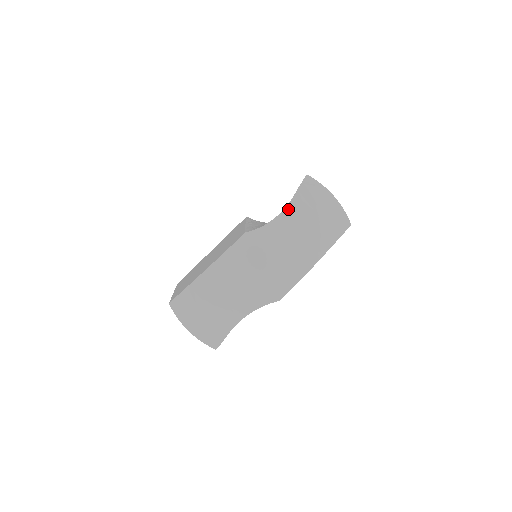
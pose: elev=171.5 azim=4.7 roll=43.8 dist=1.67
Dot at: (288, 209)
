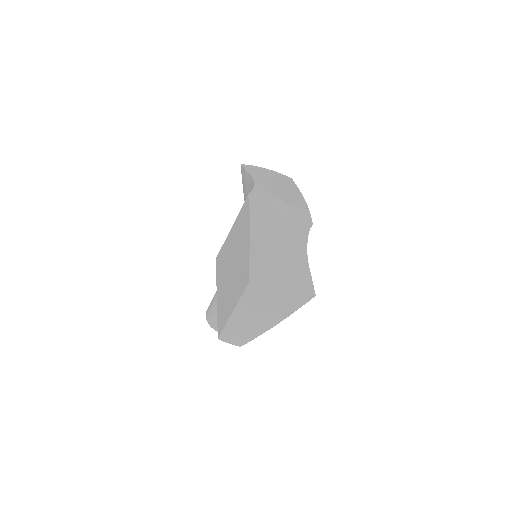
Dot at: (254, 177)
